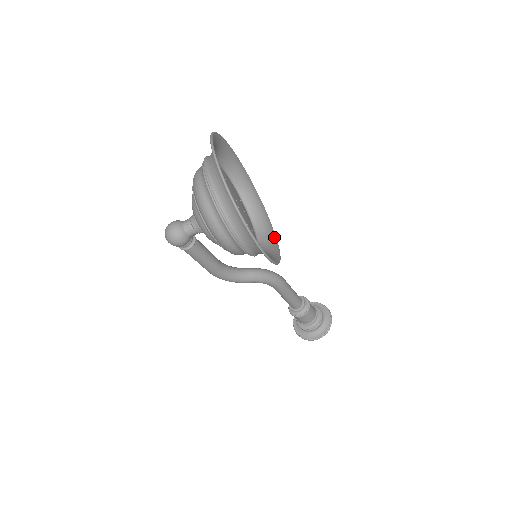
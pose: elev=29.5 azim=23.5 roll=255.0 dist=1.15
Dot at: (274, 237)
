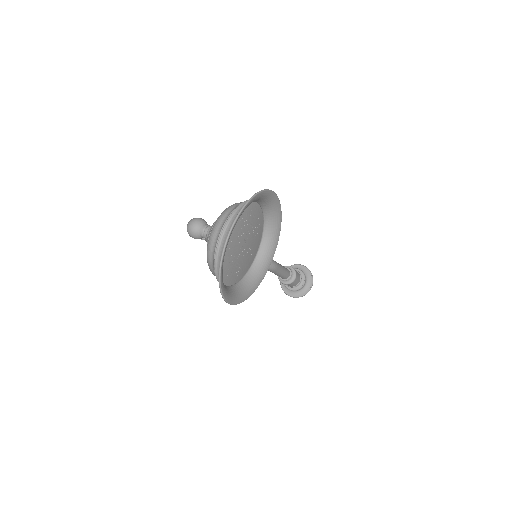
Dot at: (268, 265)
